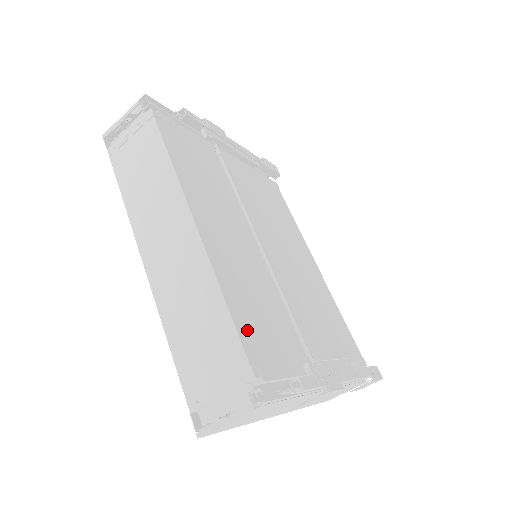
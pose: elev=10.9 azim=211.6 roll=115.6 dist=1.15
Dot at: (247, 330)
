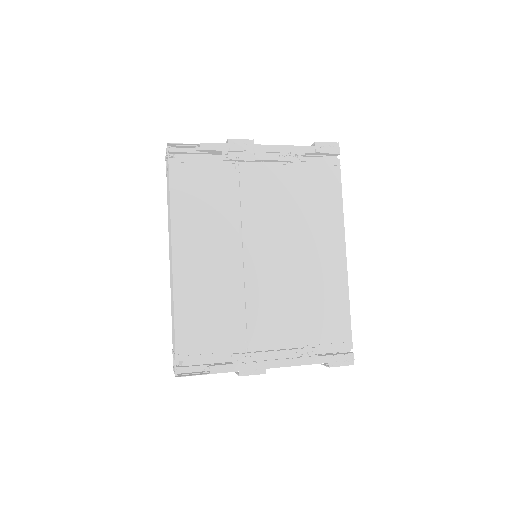
Dot at: (186, 331)
